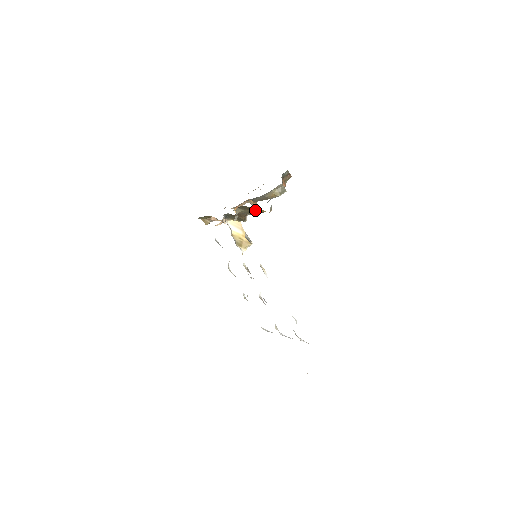
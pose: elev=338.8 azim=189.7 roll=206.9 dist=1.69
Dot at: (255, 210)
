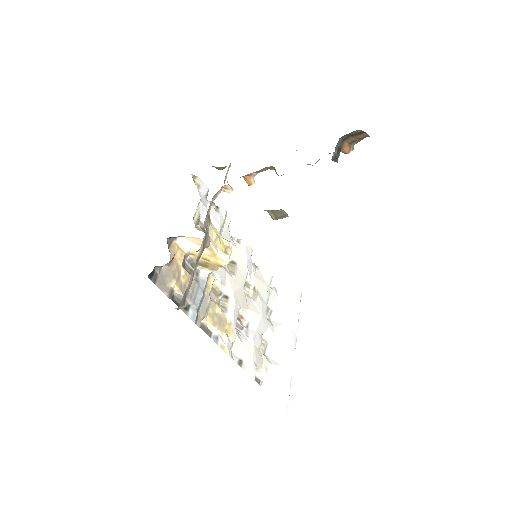
Dot at: occluded
